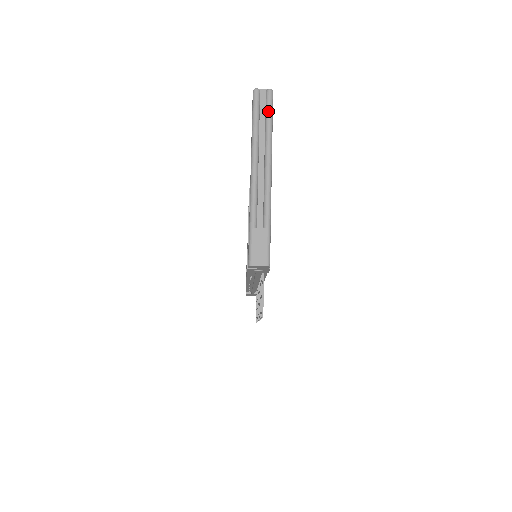
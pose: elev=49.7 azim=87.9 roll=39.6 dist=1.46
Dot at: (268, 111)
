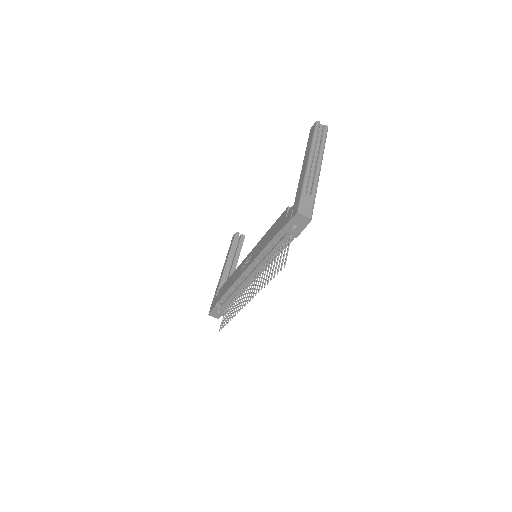
Dot at: (324, 135)
